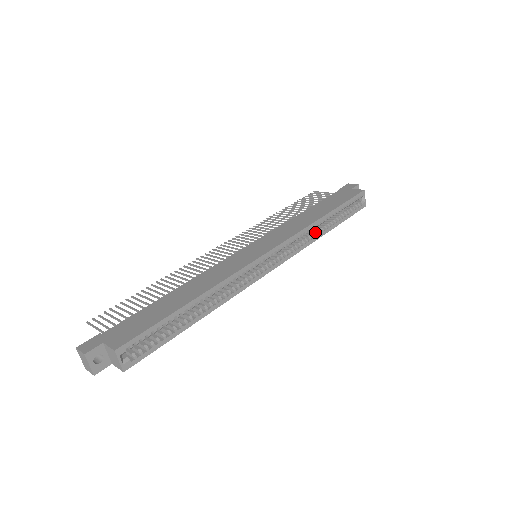
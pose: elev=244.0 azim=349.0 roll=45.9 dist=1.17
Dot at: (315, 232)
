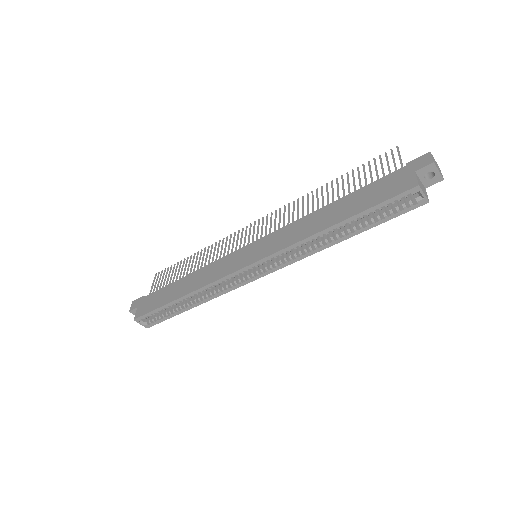
Dot at: (320, 242)
